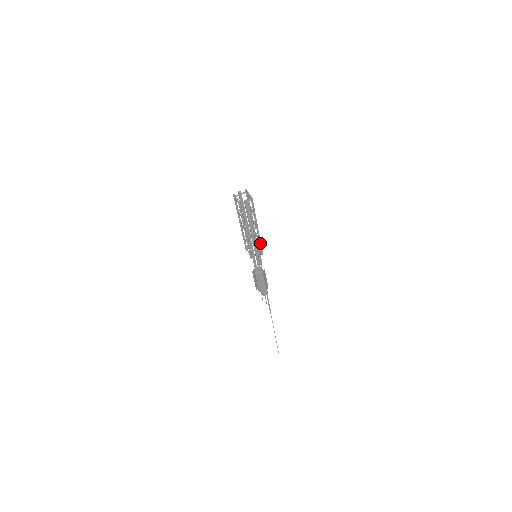
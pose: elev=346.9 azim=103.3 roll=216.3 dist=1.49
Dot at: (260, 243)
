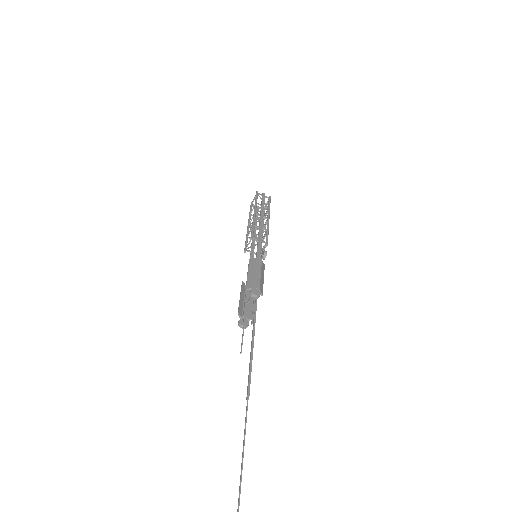
Dot at: (267, 233)
